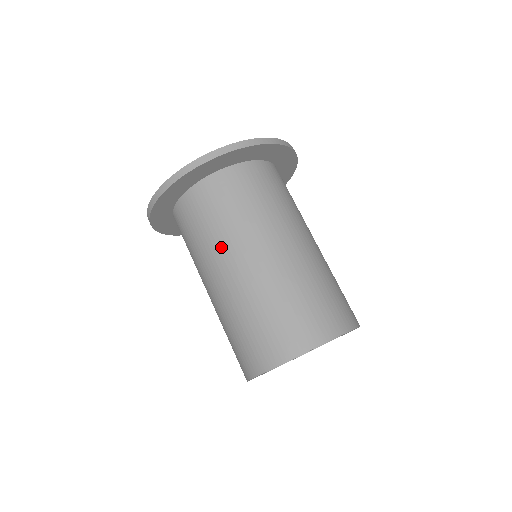
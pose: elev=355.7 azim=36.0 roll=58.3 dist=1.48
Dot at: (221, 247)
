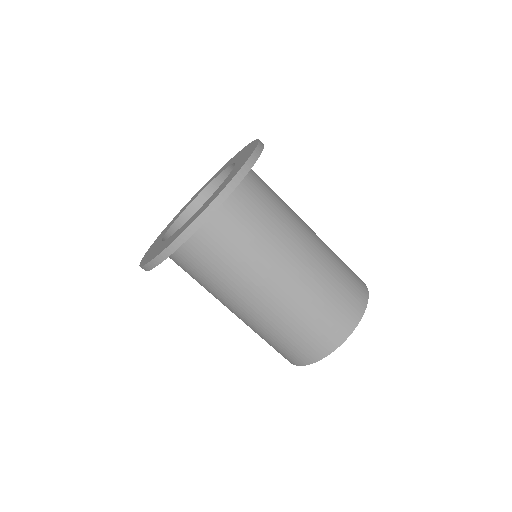
Dot at: (277, 246)
